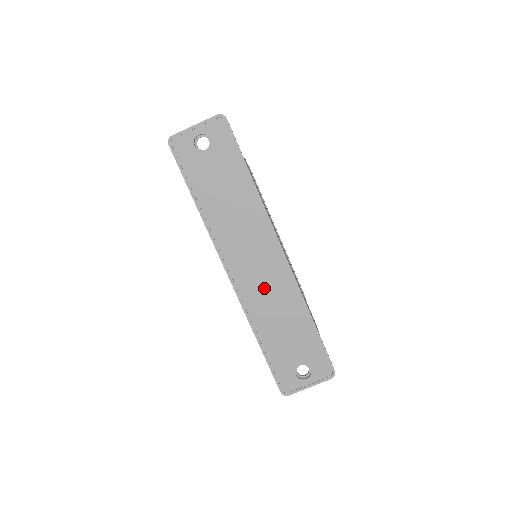
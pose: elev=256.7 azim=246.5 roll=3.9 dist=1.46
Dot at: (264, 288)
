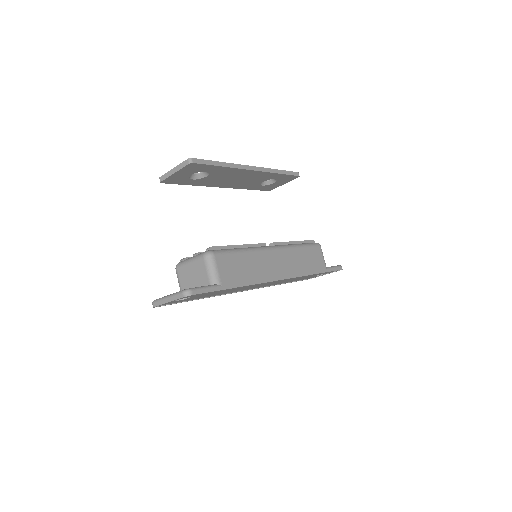
Dot at: occluded
